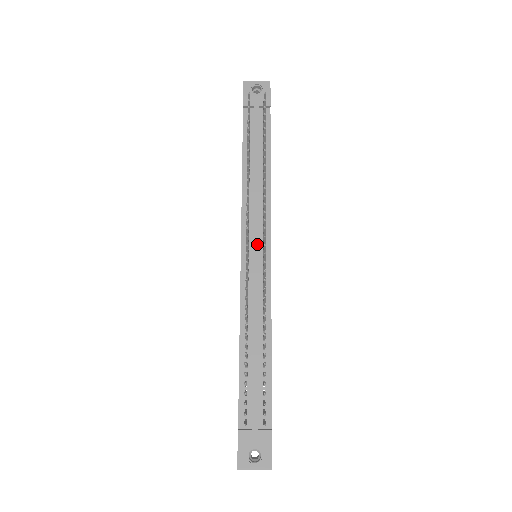
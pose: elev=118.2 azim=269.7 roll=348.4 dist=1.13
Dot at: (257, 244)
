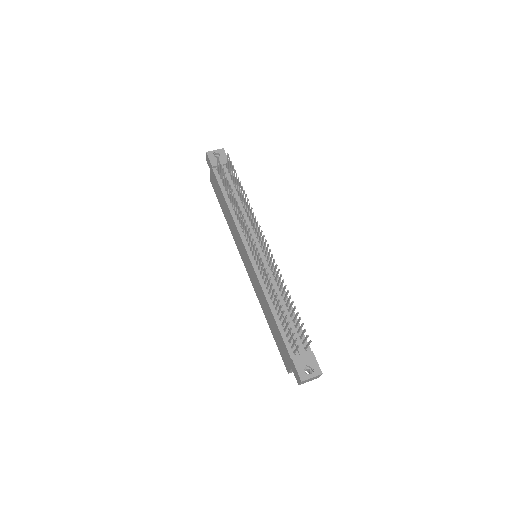
Dot at: (256, 246)
